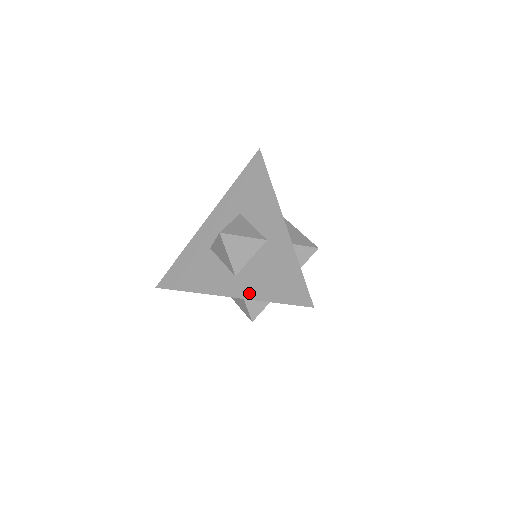
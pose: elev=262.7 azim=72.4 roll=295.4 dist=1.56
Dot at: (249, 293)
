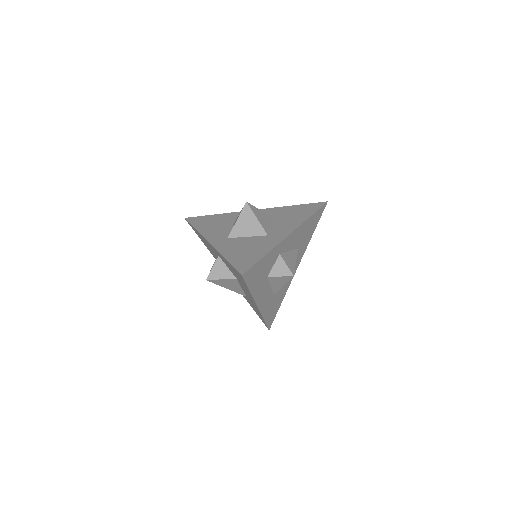
Dot at: (222, 248)
